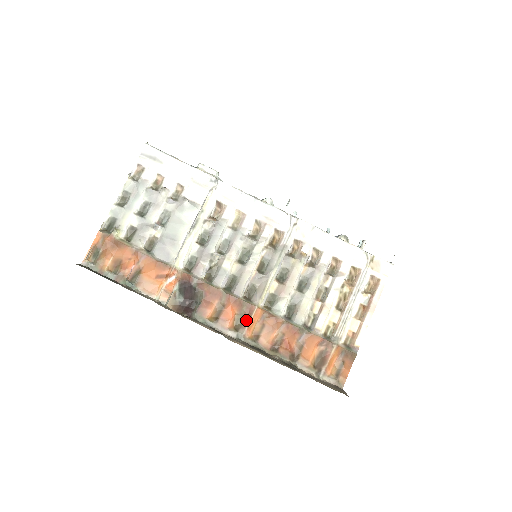
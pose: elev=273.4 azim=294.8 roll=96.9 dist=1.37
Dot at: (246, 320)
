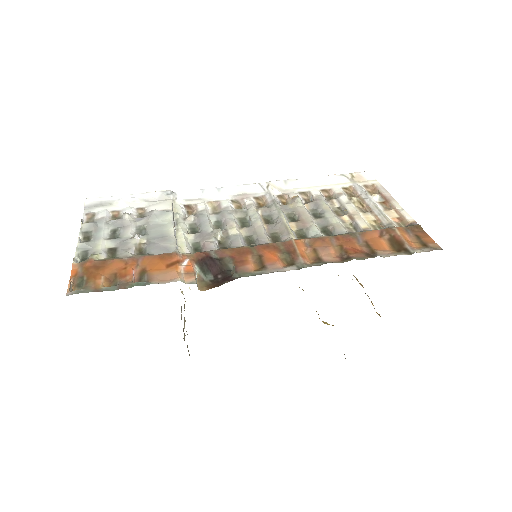
Dot at: (293, 254)
